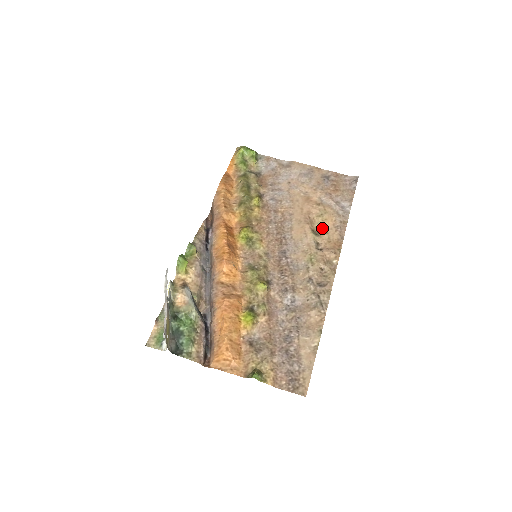
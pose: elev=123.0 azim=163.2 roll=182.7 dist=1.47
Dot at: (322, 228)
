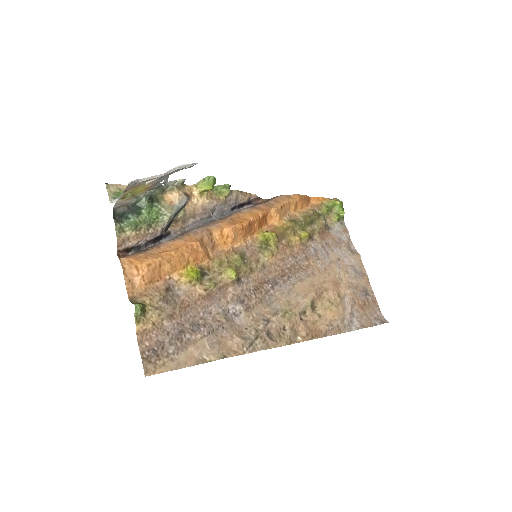
Dot at: (321, 310)
